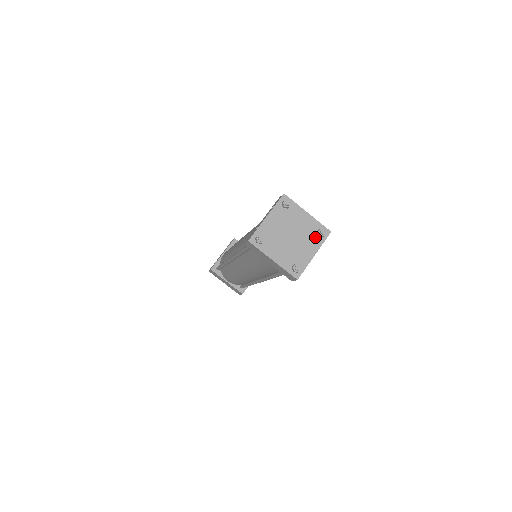
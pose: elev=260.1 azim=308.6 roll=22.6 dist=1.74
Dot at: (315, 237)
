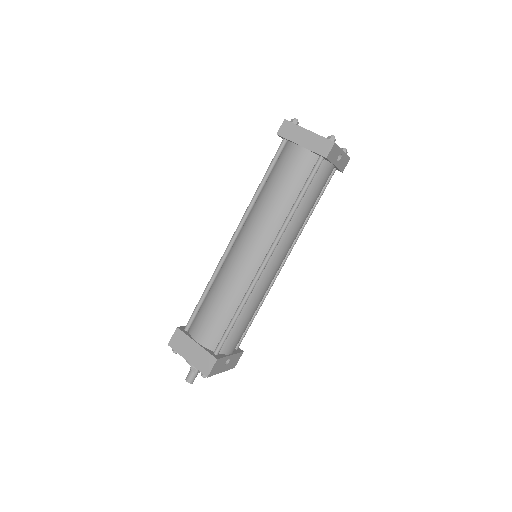
Dot at: occluded
